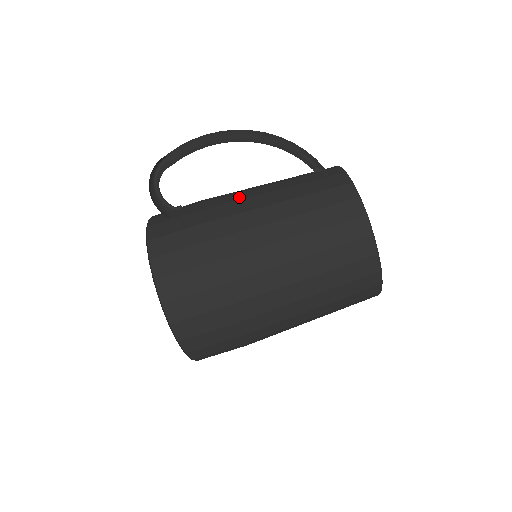
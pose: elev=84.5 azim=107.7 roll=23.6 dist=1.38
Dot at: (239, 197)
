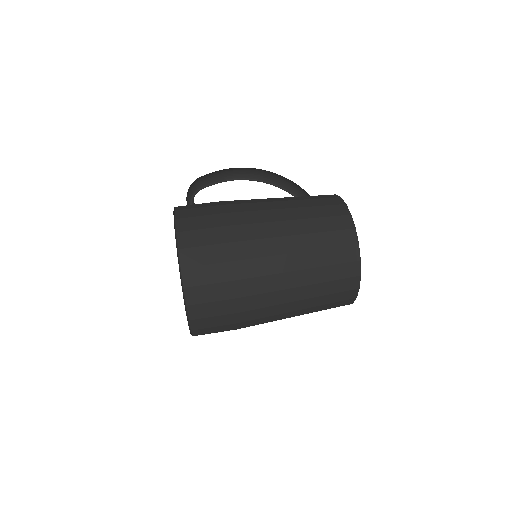
Dot at: occluded
